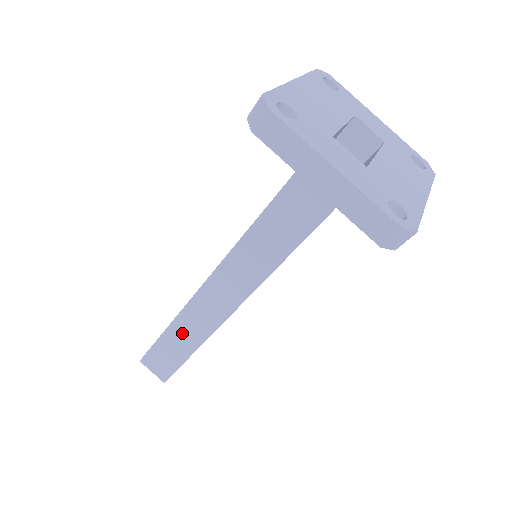
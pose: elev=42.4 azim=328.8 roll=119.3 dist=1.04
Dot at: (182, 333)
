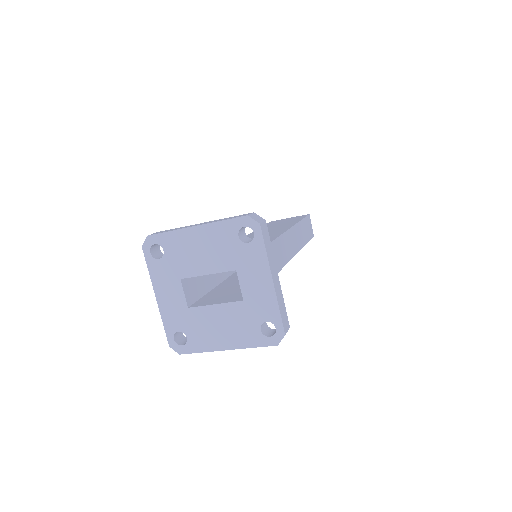
Dot at: occluded
